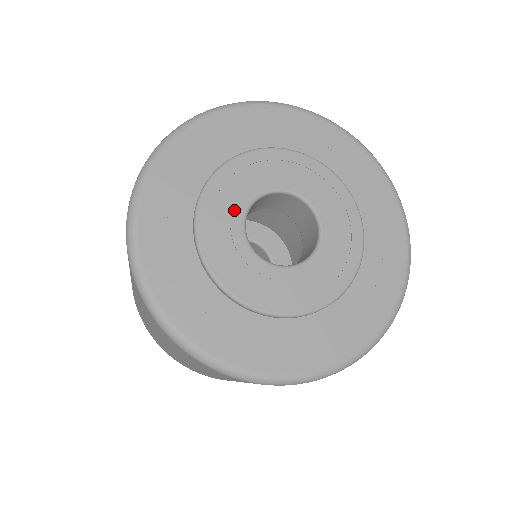
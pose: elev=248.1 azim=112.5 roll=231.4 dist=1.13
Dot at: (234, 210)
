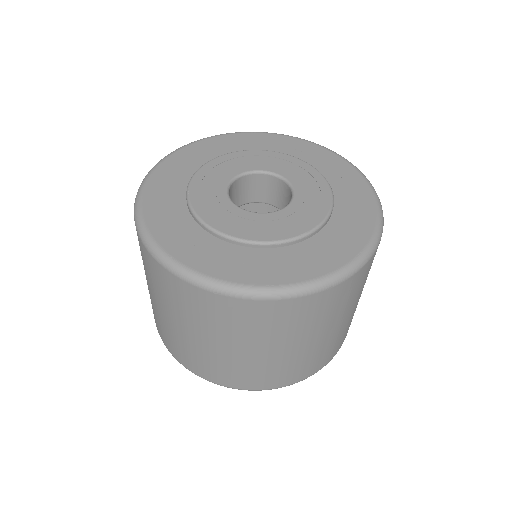
Dot at: (217, 187)
